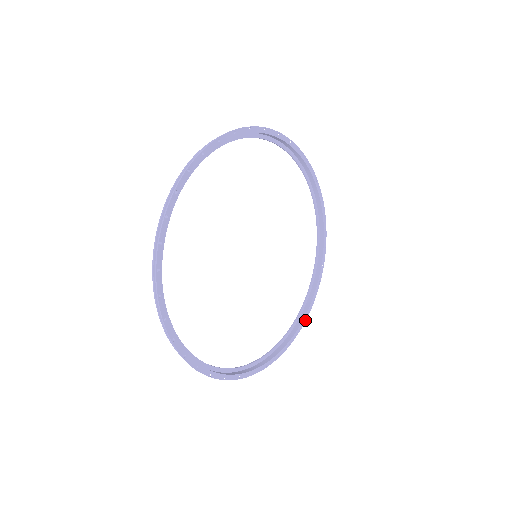
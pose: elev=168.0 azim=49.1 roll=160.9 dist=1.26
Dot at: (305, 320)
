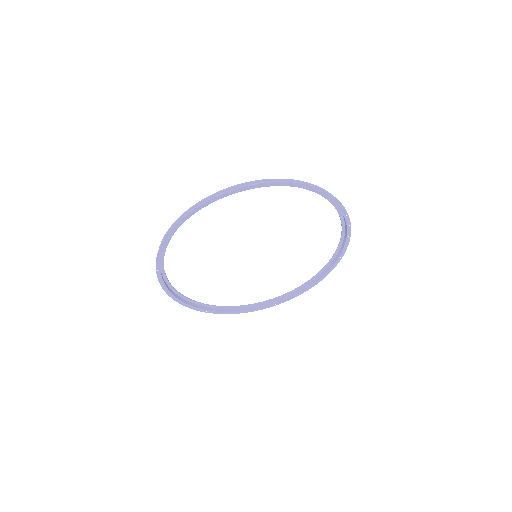
Dot at: (272, 306)
